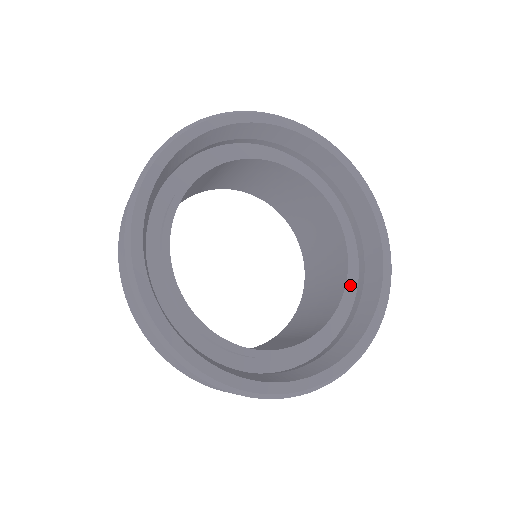
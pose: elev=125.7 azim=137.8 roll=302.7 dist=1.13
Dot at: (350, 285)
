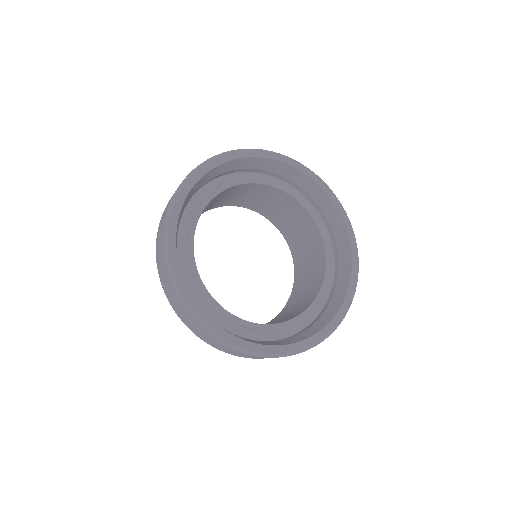
Dot at: (307, 314)
